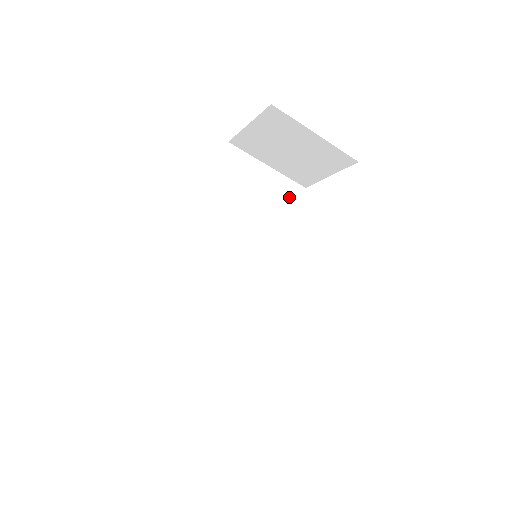
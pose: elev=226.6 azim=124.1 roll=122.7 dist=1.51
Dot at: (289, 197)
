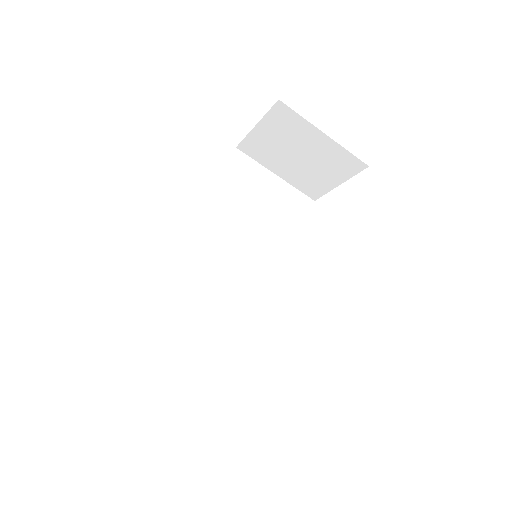
Dot at: (297, 208)
